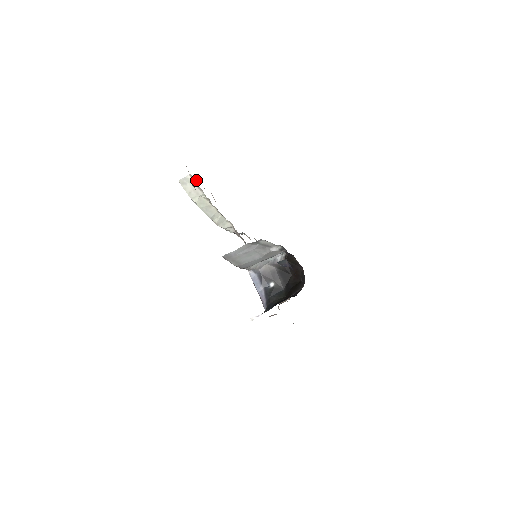
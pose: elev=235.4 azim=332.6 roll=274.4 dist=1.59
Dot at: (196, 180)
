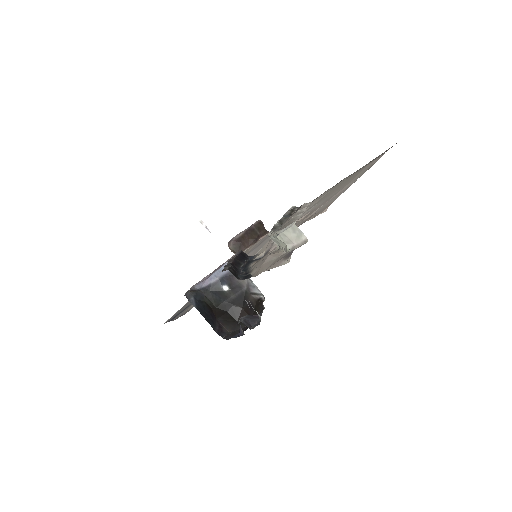
Dot at: (314, 217)
